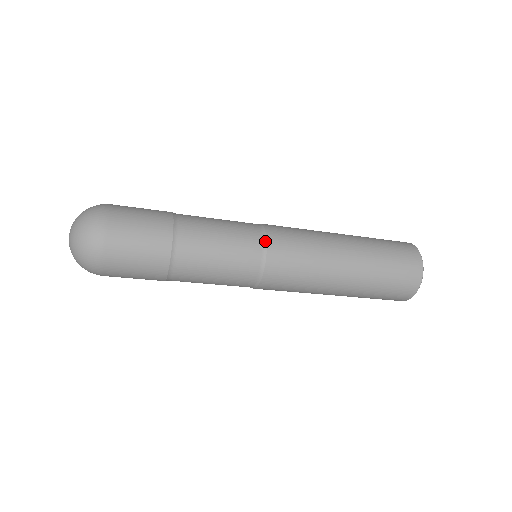
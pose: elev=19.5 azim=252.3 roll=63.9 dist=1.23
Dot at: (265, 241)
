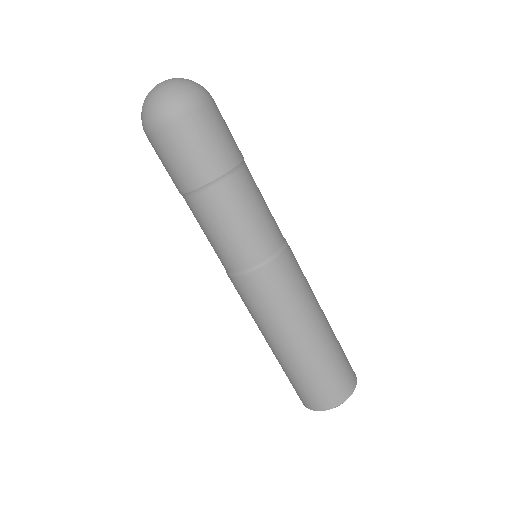
Dot at: occluded
